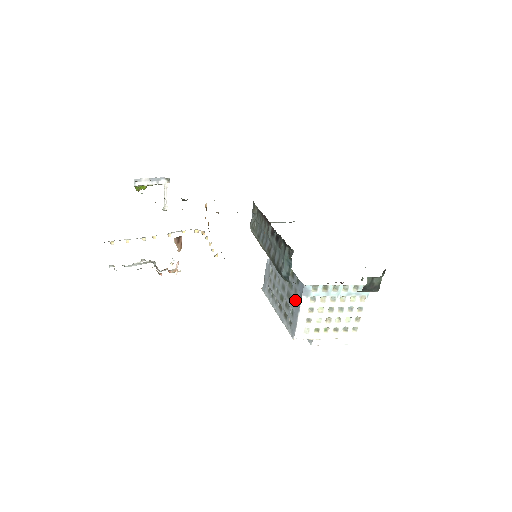
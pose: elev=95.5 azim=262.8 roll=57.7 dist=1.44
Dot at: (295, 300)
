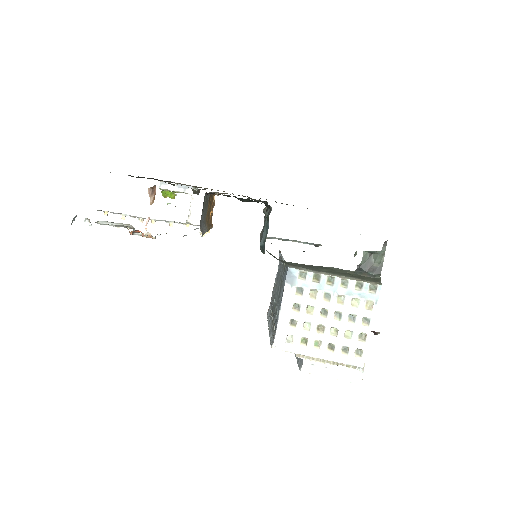
Dot at: (280, 295)
